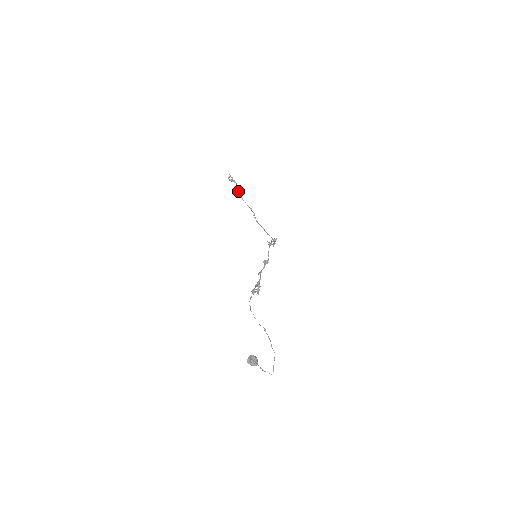
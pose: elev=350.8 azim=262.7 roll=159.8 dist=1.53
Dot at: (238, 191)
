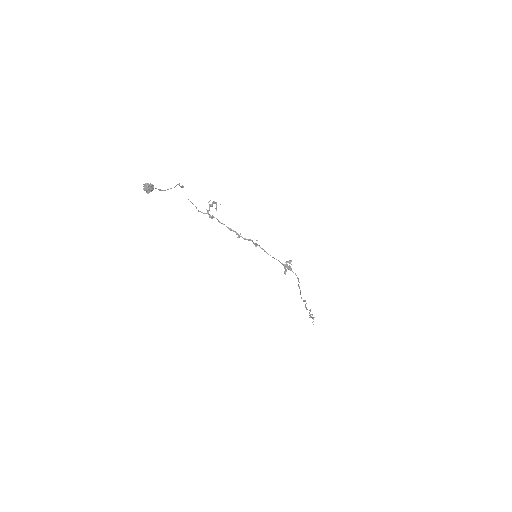
Dot at: (307, 309)
